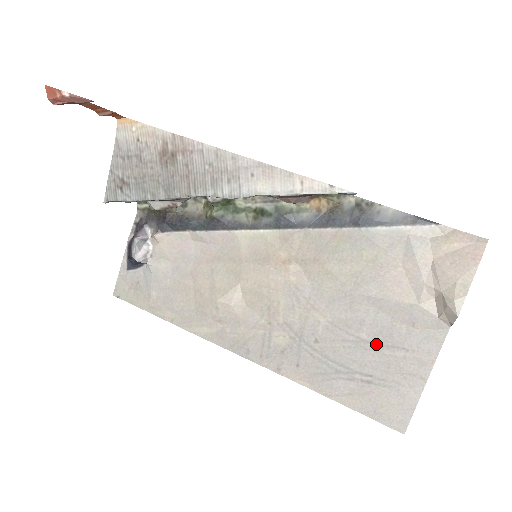
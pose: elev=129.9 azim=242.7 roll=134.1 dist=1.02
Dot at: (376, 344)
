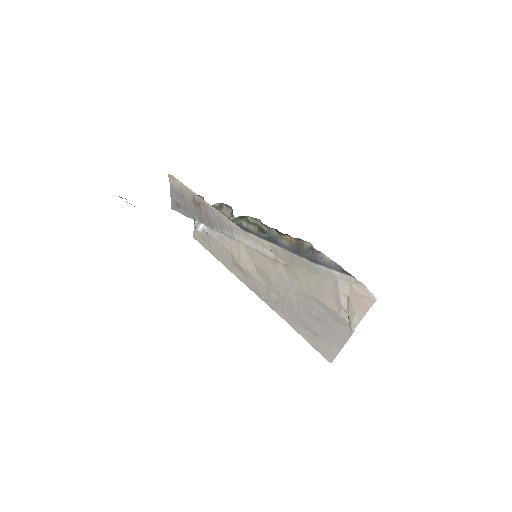
Dot at: (319, 320)
